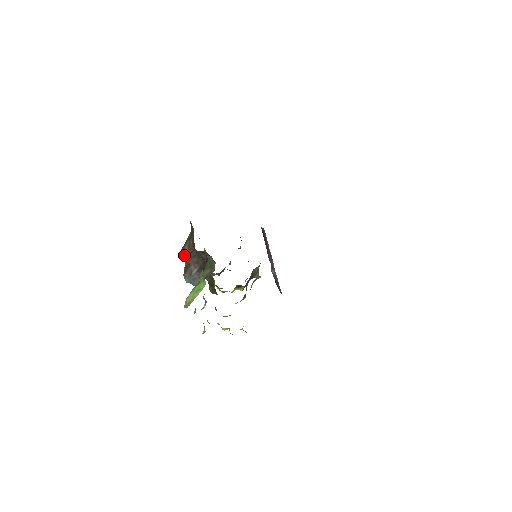
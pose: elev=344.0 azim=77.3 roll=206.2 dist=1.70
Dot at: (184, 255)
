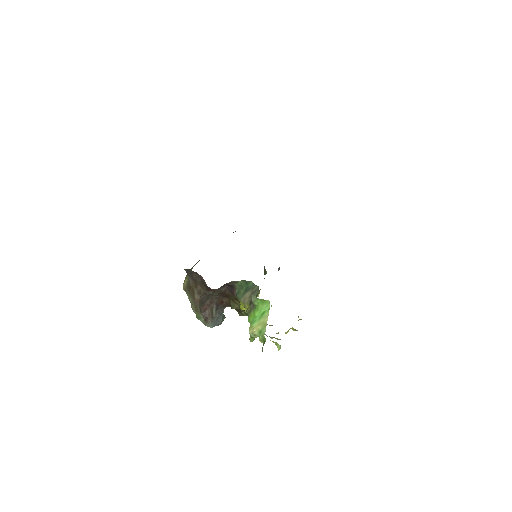
Dot at: (220, 298)
